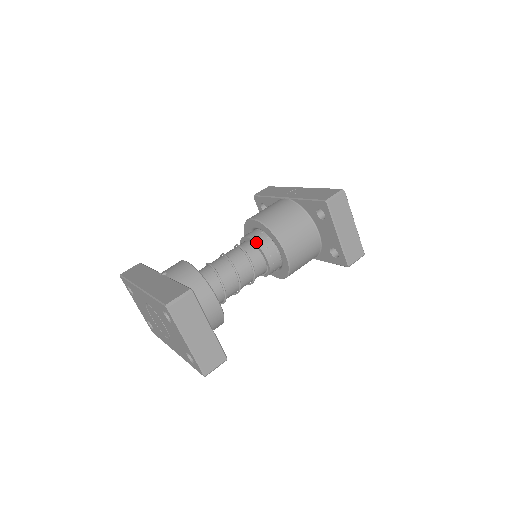
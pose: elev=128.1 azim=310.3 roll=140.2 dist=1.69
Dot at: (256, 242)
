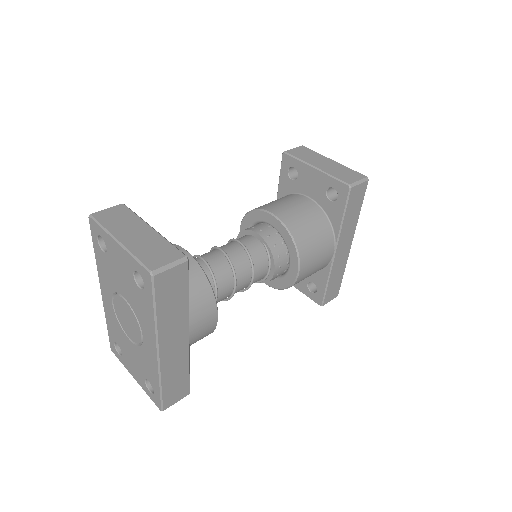
Dot at: (241, 231)
